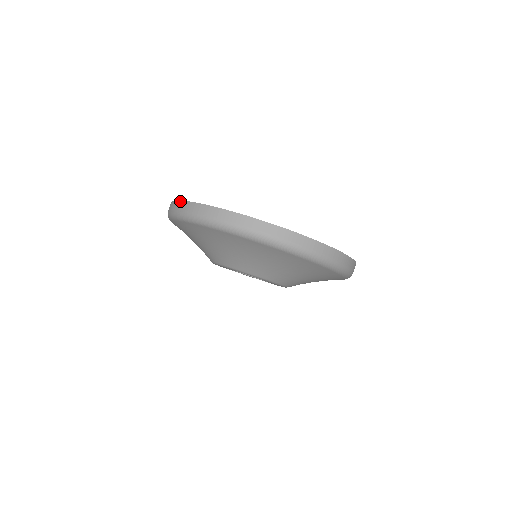
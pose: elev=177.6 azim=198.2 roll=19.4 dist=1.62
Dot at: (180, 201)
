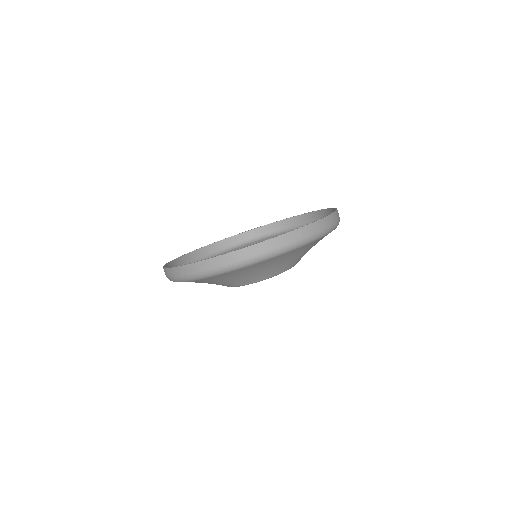
Dot at: occluded
